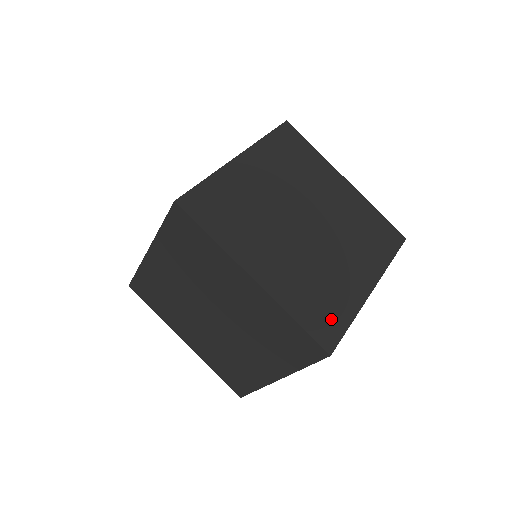
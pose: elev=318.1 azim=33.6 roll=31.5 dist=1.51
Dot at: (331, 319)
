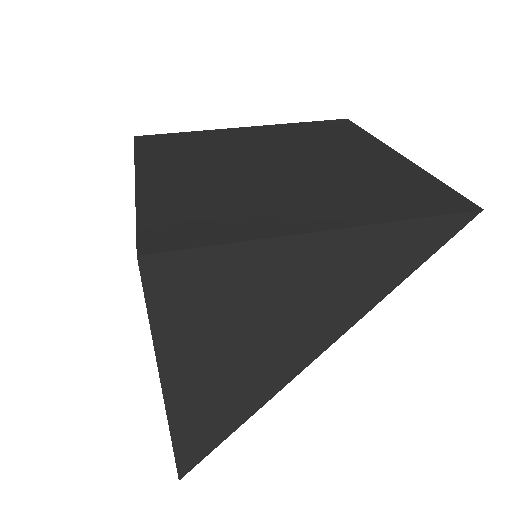
Dot at: (194, 230)
